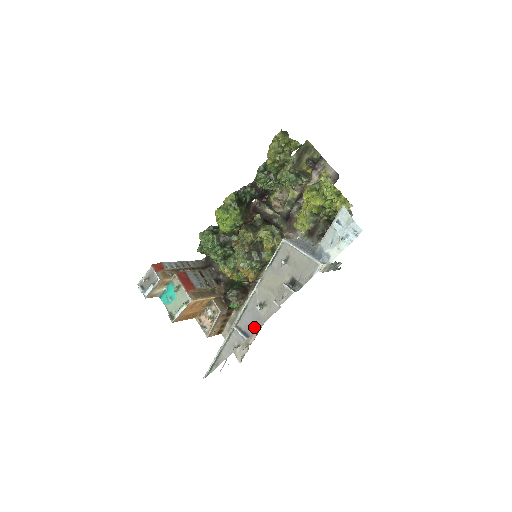
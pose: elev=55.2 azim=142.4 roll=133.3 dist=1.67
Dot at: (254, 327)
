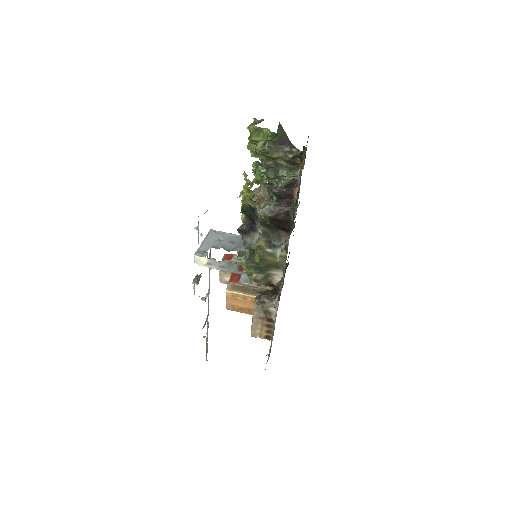
Dot at: occluded
